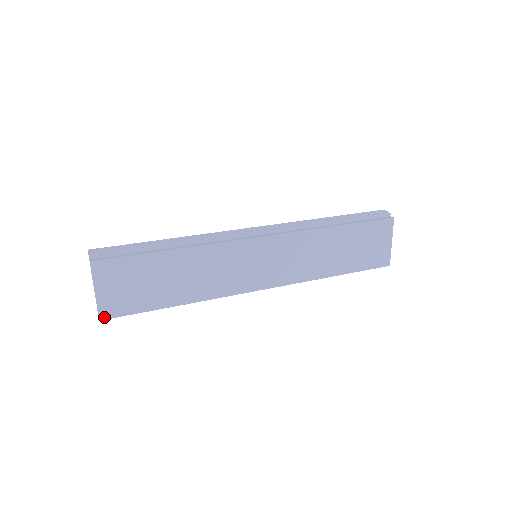
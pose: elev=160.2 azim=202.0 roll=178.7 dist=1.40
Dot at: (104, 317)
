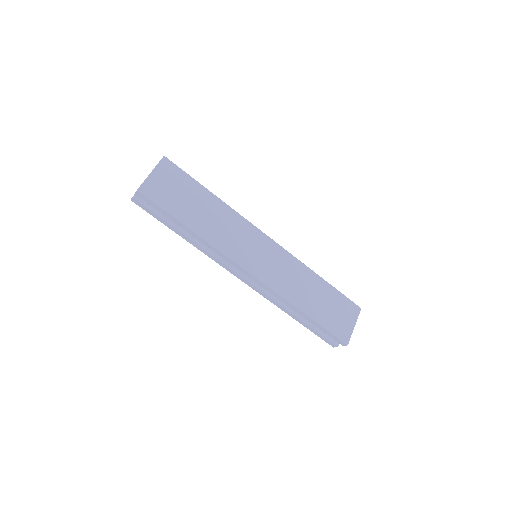
Dot at: (142, 191)
